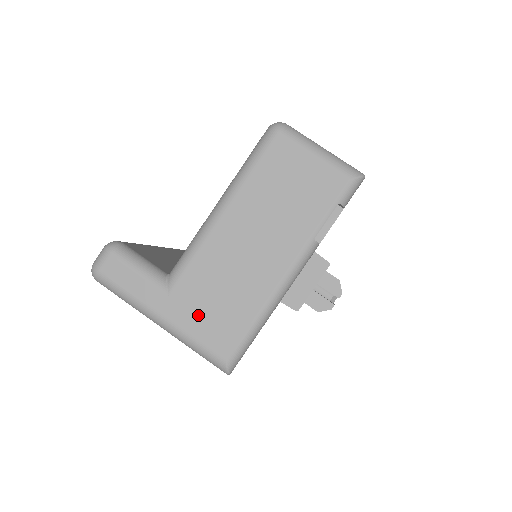
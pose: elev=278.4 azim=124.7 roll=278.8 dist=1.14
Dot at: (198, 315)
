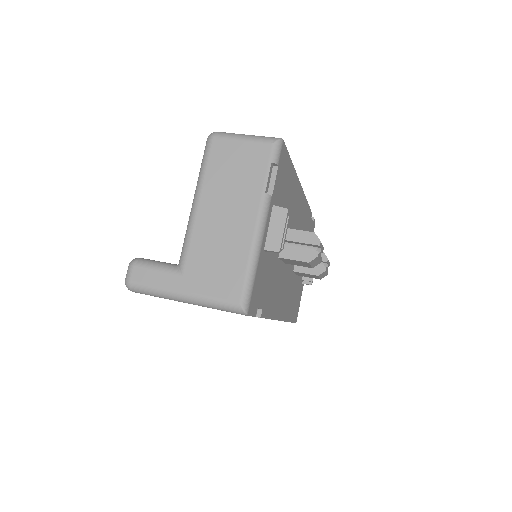
Dot at: (208, 280)
